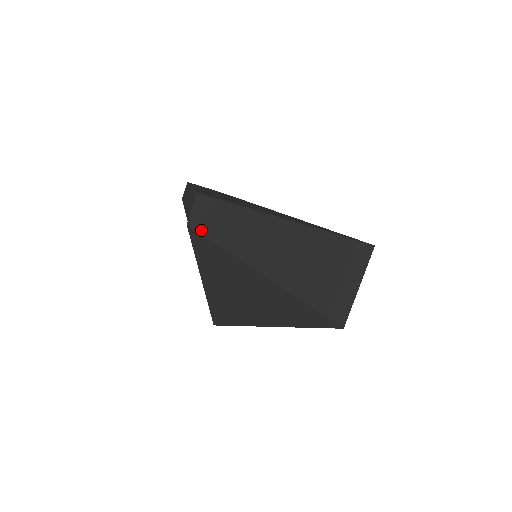
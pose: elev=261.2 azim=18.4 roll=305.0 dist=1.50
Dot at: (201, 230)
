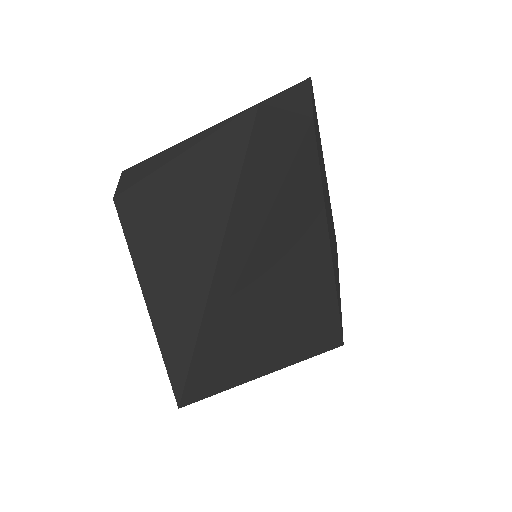
Dot at: (315, 136)
